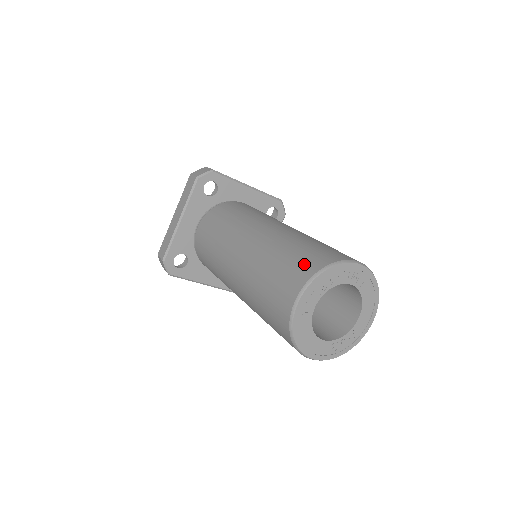
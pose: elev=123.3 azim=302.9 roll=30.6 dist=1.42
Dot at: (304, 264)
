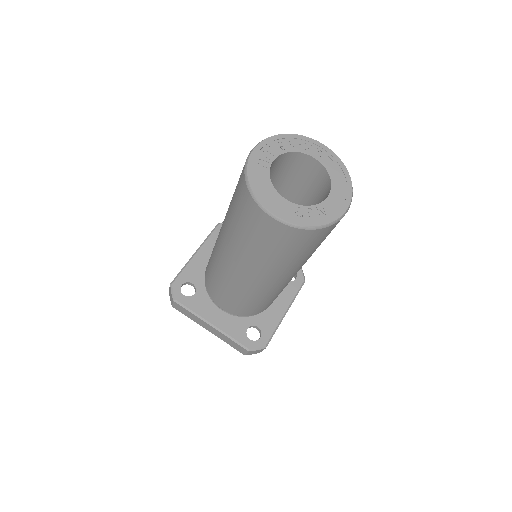
Dot at: occluded
